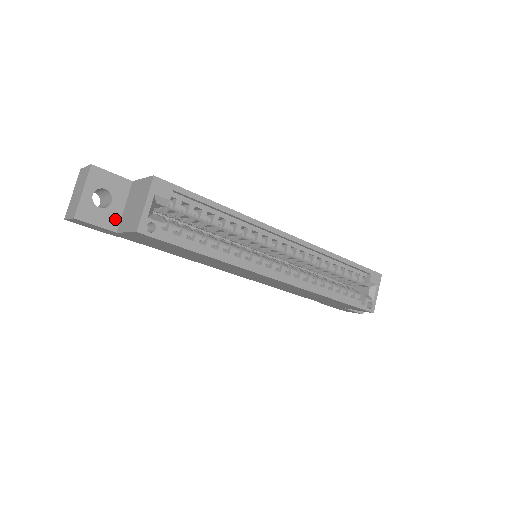
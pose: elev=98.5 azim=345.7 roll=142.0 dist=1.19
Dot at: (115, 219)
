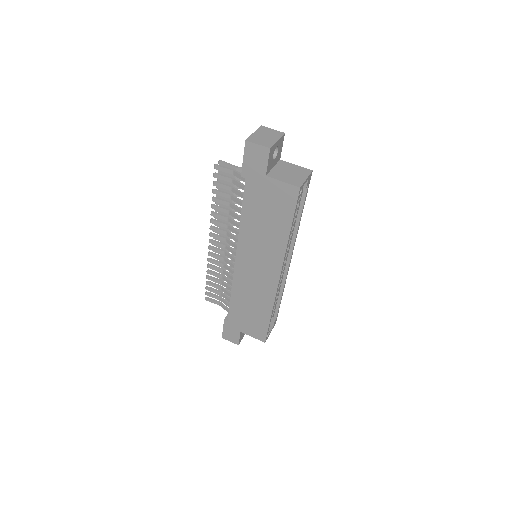
Dot at: (270, 168)
